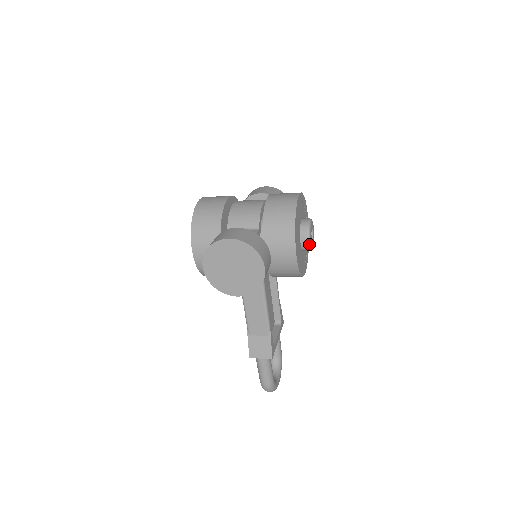
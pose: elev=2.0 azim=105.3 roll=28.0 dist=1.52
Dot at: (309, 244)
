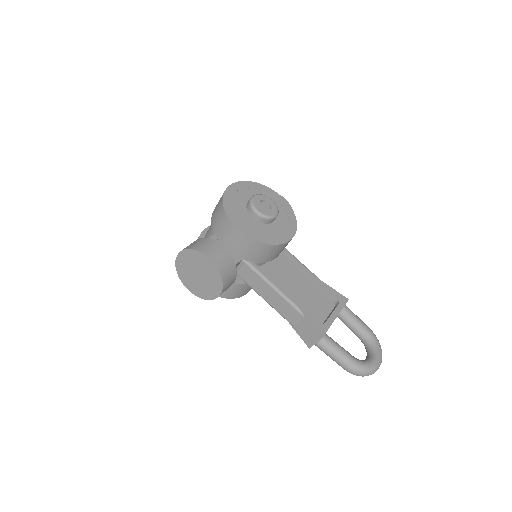
Dot at: (259, 215)
